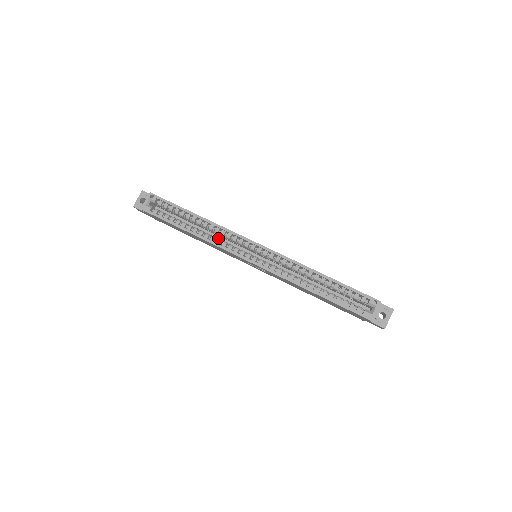
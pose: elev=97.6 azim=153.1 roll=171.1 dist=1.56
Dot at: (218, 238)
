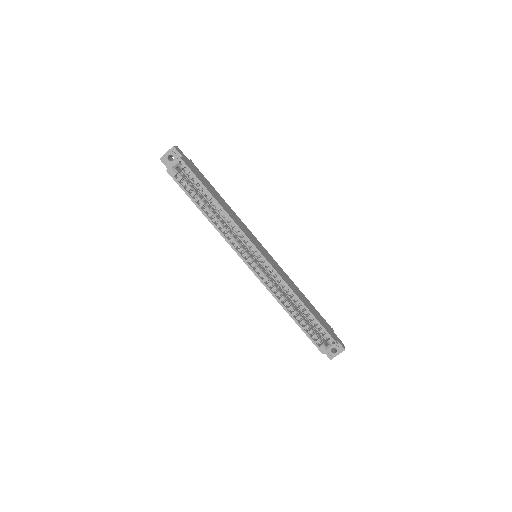
Dot at: occluded
